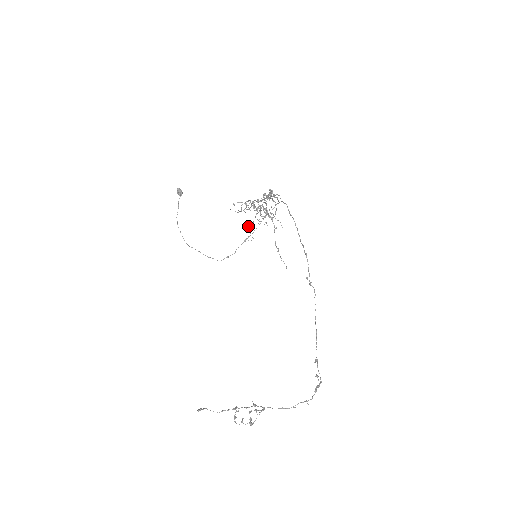
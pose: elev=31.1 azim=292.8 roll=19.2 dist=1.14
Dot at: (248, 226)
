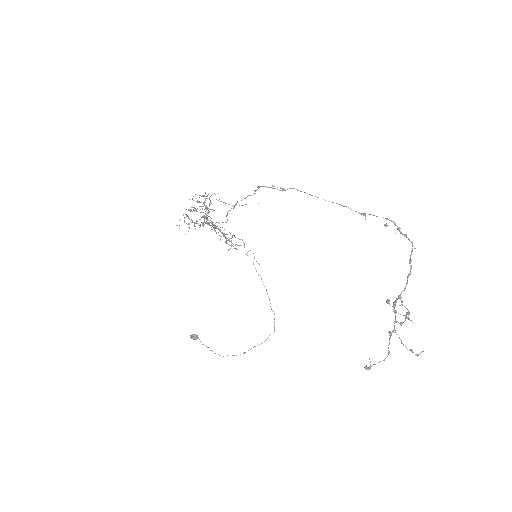
Dot at: occluded
